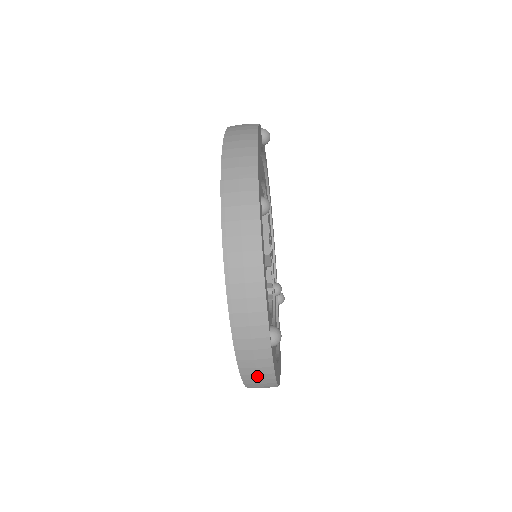
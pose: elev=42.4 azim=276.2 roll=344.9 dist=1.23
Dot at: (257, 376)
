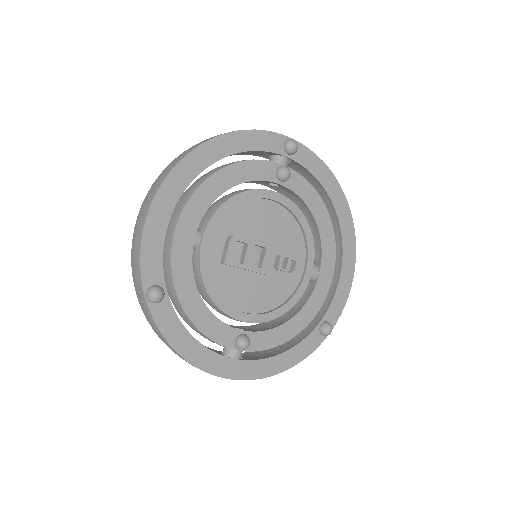
Dot at: occluded
